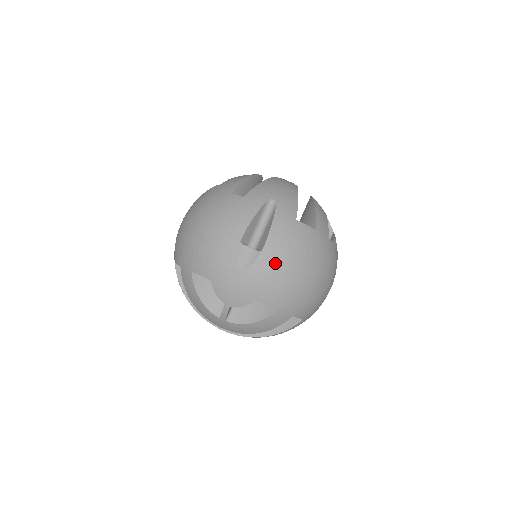
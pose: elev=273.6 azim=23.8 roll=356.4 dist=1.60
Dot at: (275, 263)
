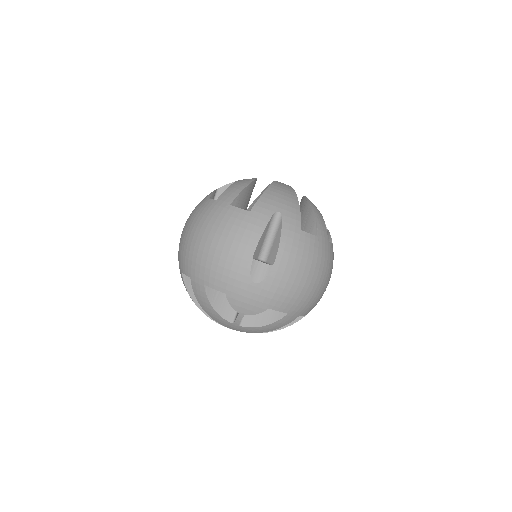
Dot at: (286, 275)
